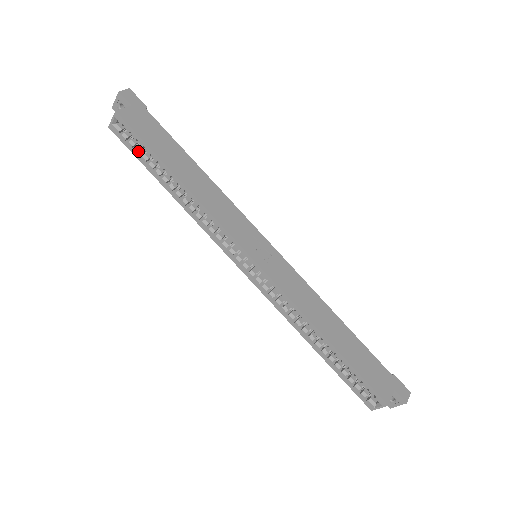
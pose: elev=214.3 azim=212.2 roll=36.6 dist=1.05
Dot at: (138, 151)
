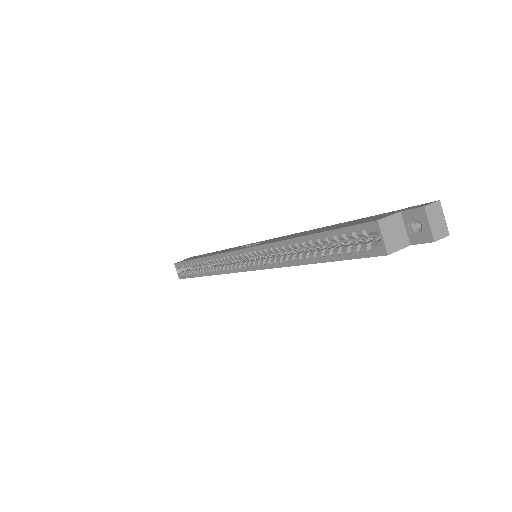
Dot at: (188, 273)
